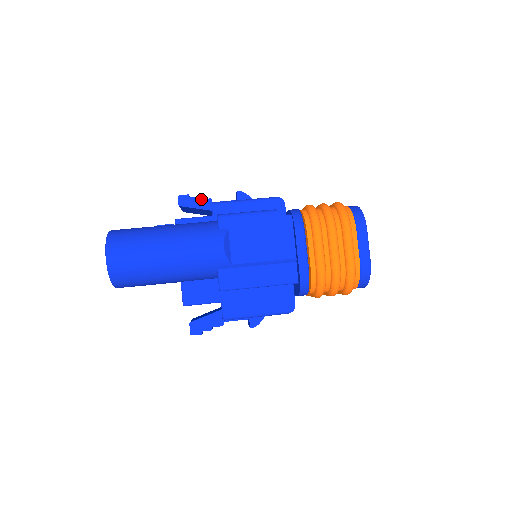
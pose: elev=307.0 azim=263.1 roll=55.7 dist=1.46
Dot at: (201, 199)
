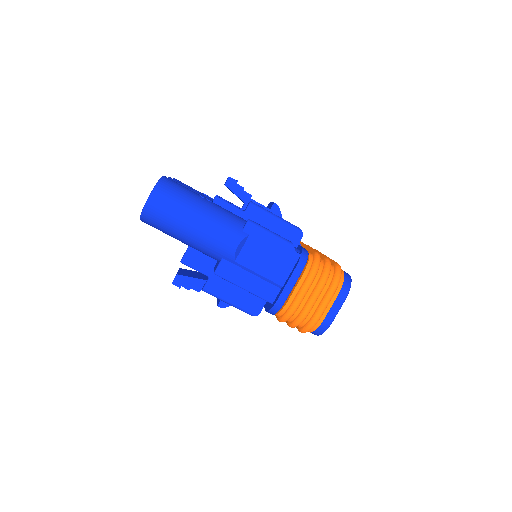
Dot at: (244, 191)
